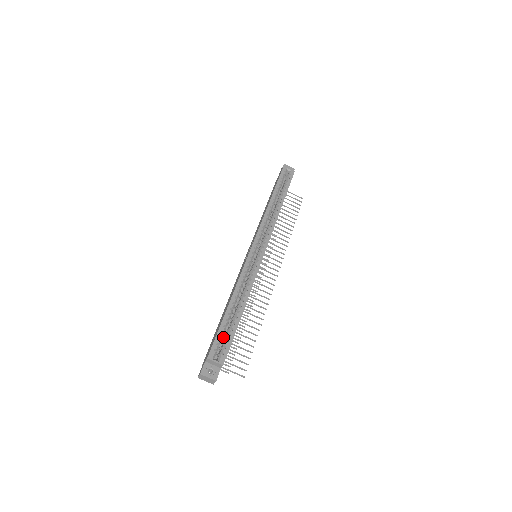
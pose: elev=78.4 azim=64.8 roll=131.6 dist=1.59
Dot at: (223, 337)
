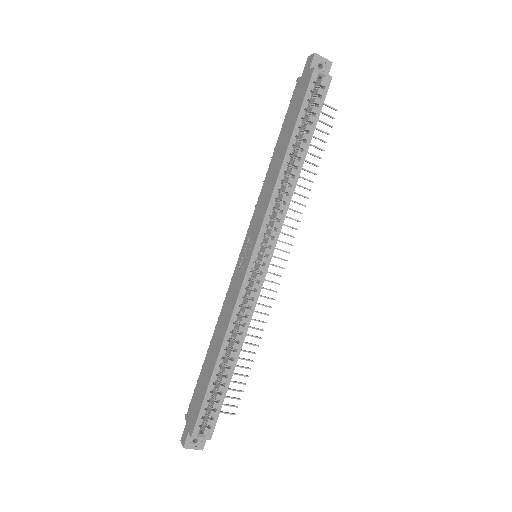
Dot at: occluded
